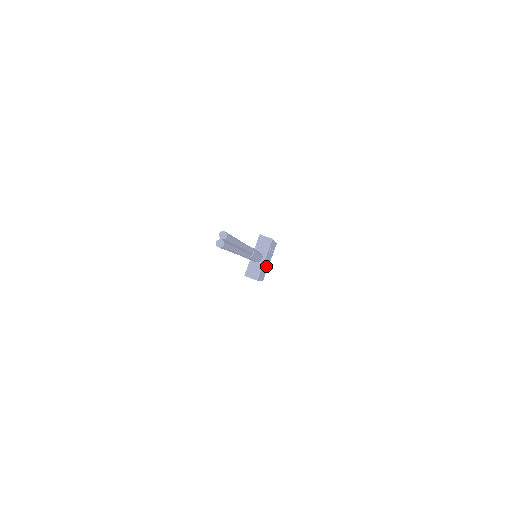
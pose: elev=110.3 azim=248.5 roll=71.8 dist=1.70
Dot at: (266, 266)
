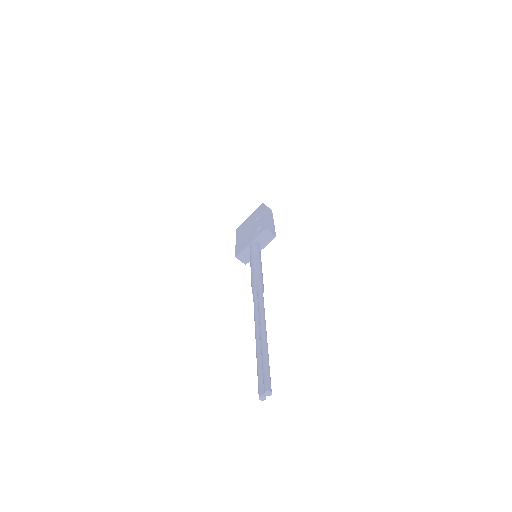
Dot at: occluded
